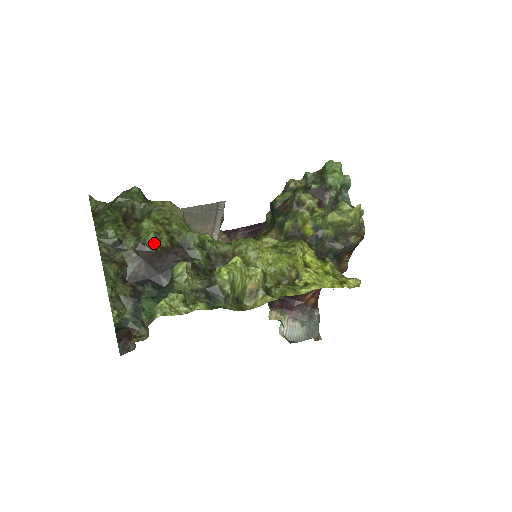
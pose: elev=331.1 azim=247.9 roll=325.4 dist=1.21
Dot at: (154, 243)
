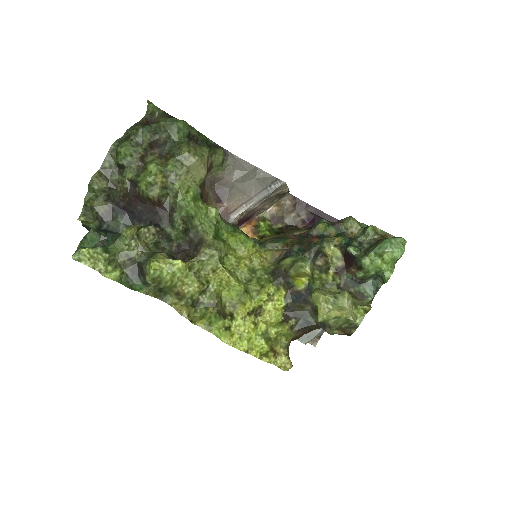
Dot at: (142, 190)
